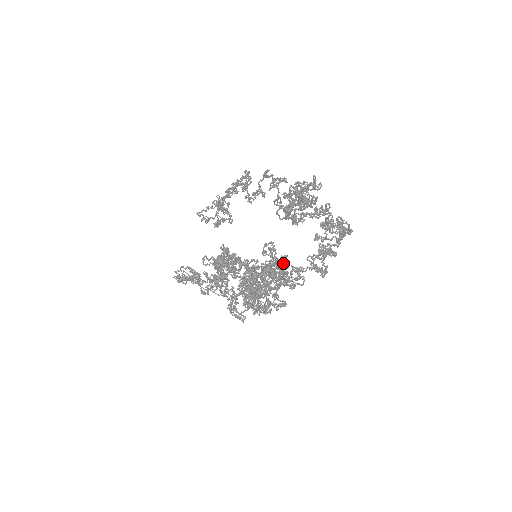
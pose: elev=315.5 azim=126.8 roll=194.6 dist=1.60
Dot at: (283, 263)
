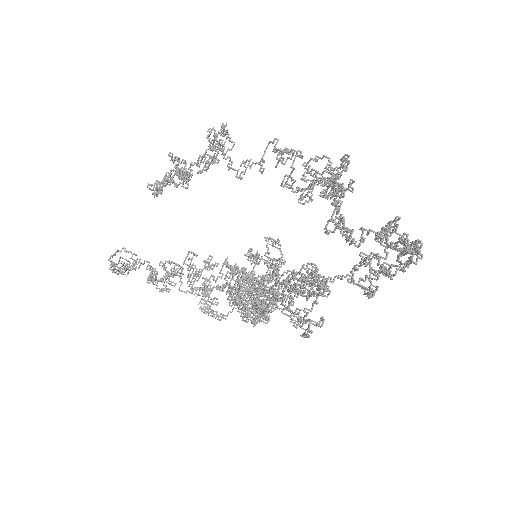
Dot at: (327, 290)
